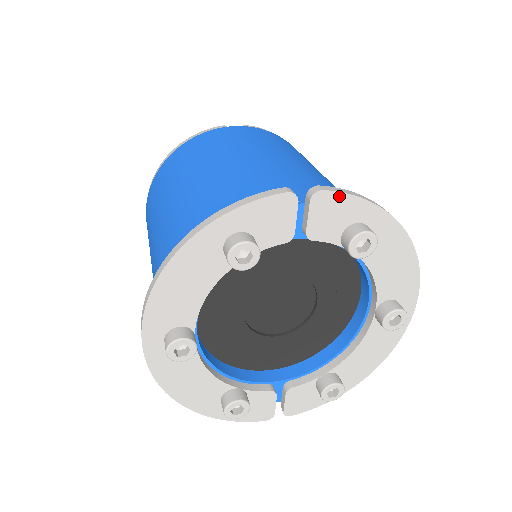
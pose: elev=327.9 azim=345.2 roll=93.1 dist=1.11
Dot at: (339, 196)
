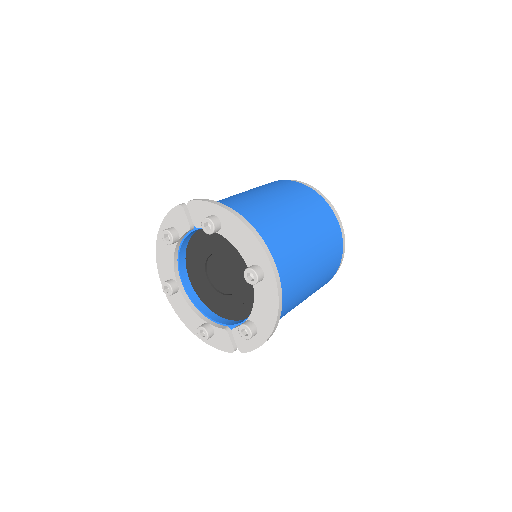
Dot at: (197, 202)
